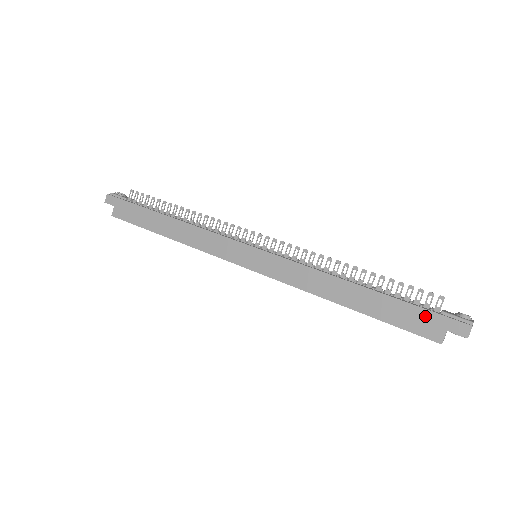
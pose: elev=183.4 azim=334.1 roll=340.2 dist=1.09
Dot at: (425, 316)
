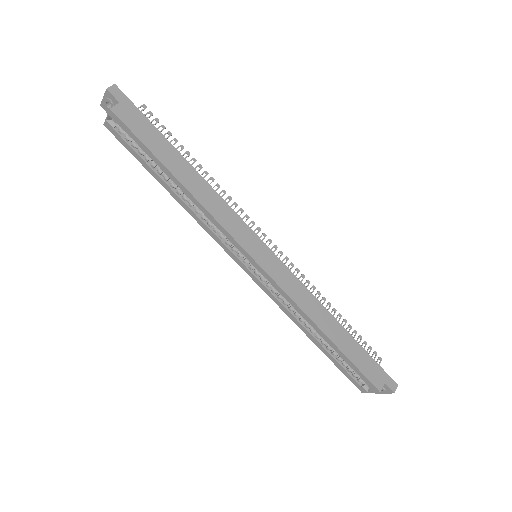
Dot at: (375, 367)
